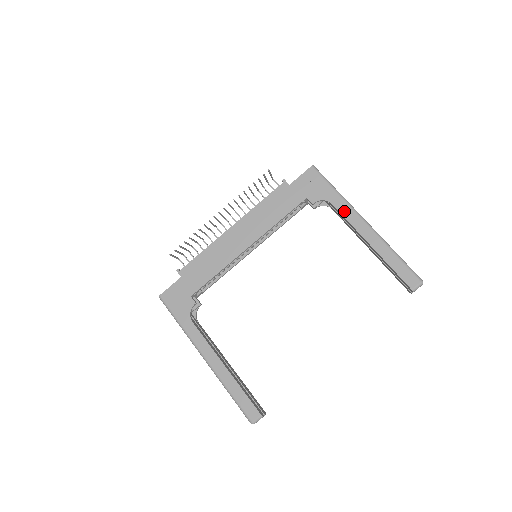
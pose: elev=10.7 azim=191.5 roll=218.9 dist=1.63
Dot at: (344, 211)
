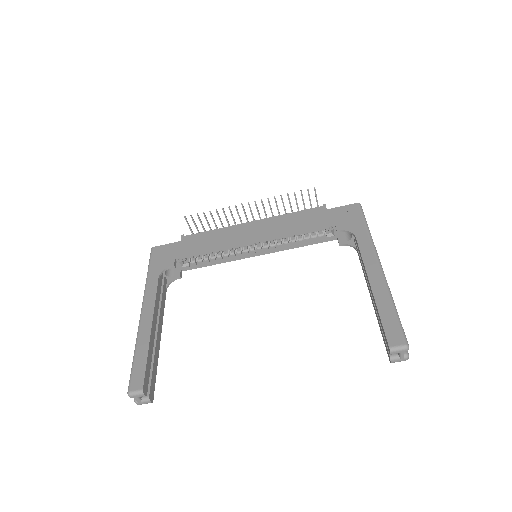
Dot at: (364, 247)
